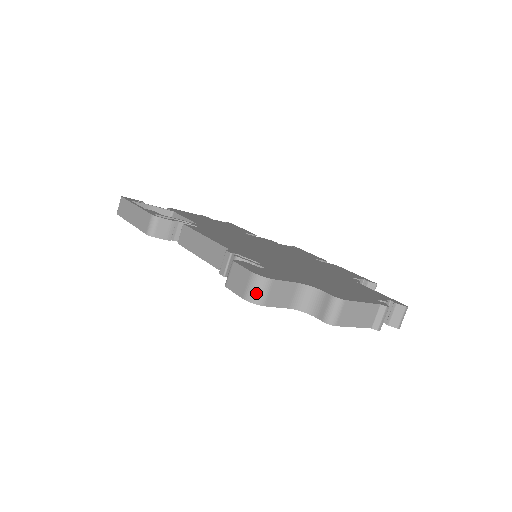
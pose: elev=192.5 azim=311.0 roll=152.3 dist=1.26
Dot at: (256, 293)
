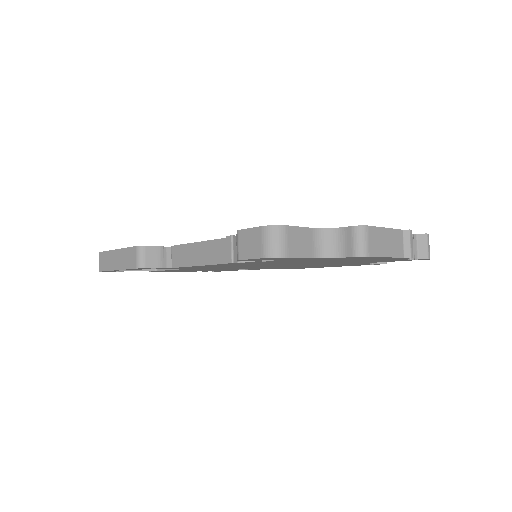
Dot at: (274, 245)
